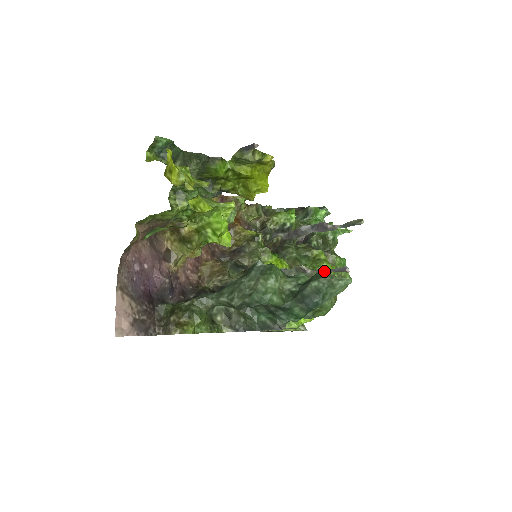
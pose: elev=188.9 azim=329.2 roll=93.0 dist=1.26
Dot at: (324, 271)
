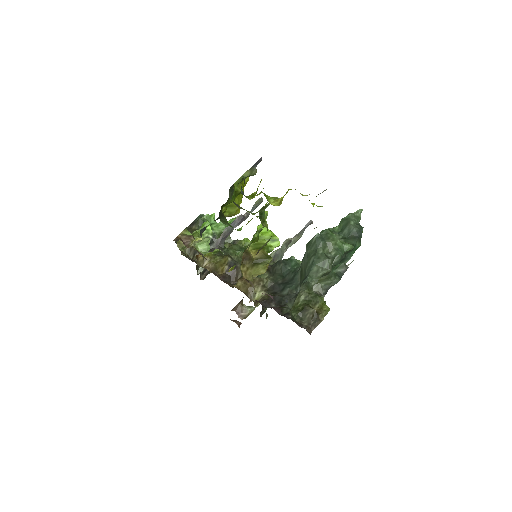
Dot at: (301, 233)
